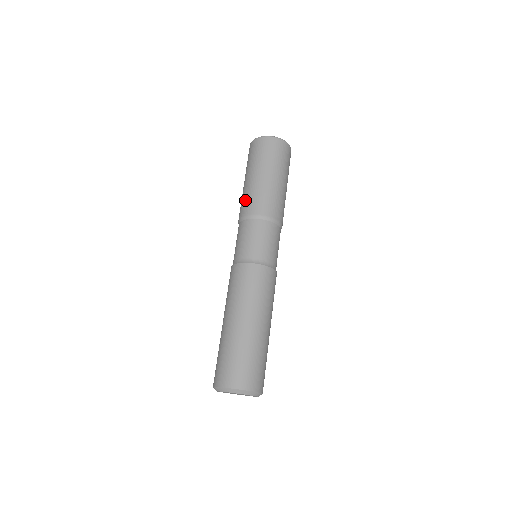
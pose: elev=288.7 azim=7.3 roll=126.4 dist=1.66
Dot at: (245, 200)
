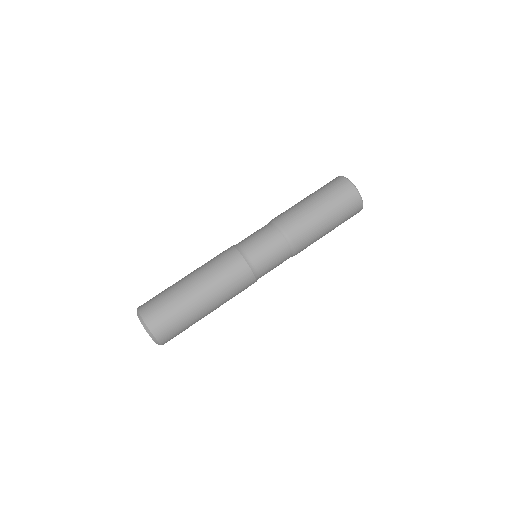
Dot at: (291, 213)
